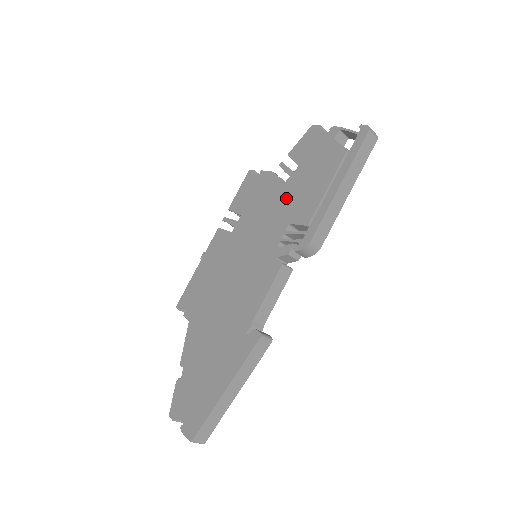
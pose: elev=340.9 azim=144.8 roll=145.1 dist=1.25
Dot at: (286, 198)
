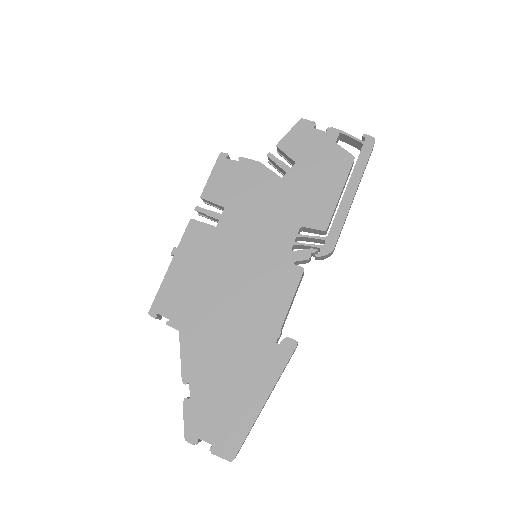
Dot at: (289, 197)
